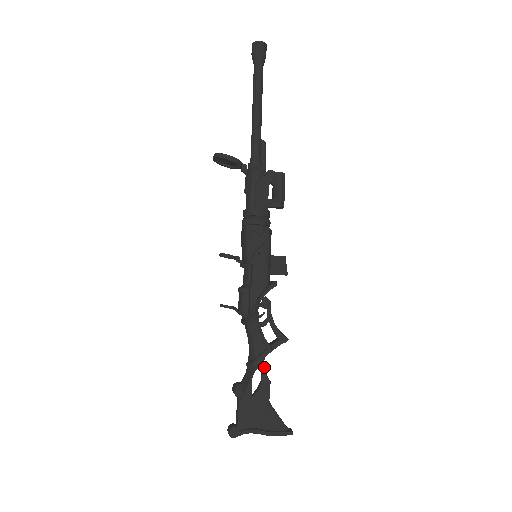
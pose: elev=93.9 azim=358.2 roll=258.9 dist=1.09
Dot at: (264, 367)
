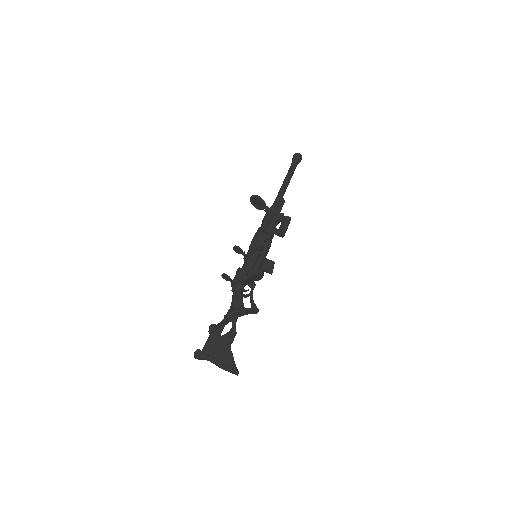
Dot at: (236, 321)
